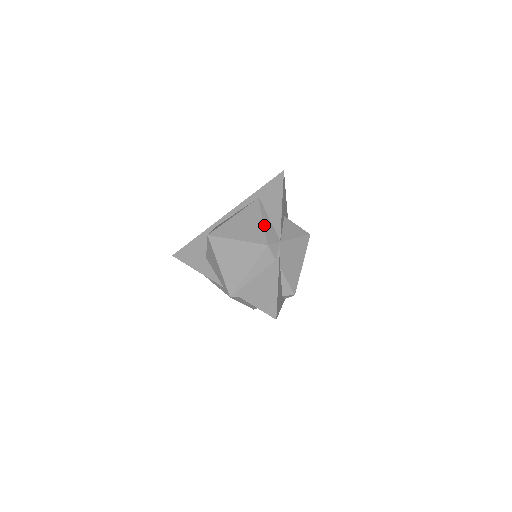
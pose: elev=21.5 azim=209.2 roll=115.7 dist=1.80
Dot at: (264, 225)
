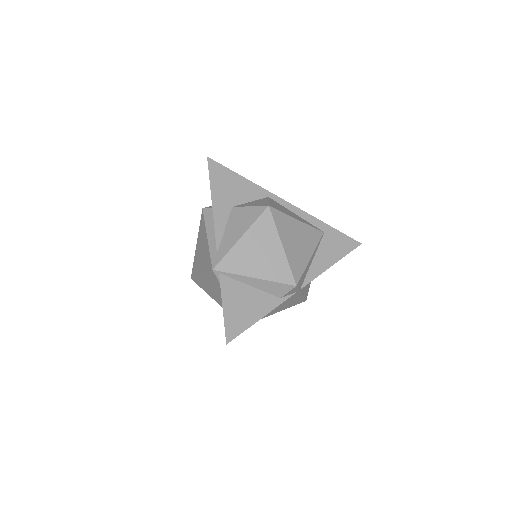
Dot at: (308, 263)
